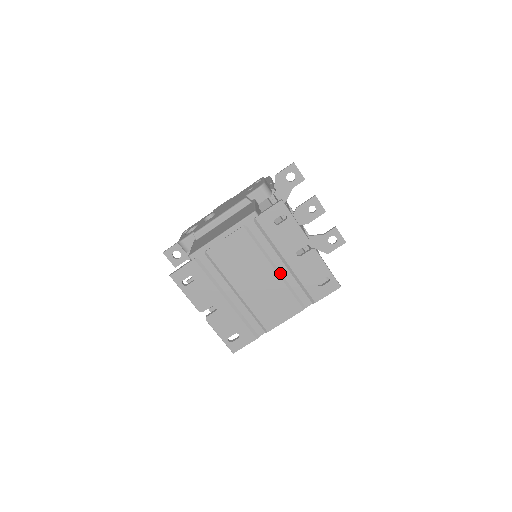
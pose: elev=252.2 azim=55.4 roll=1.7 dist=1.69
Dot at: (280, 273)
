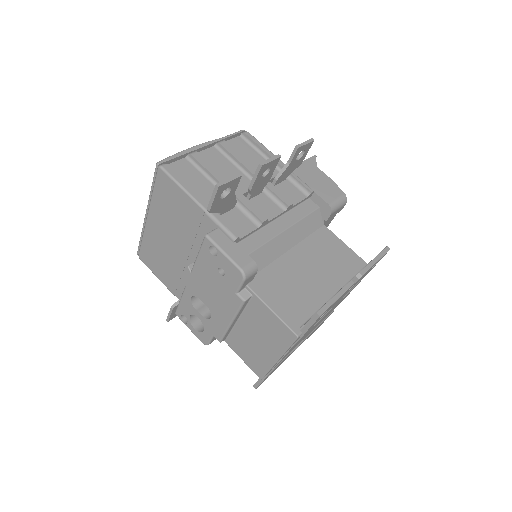
Dot at: occluded
